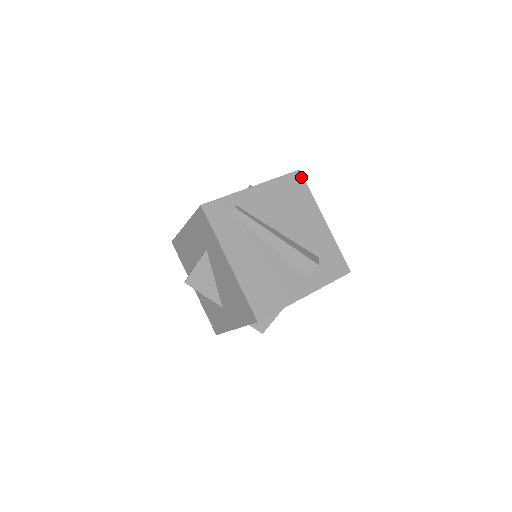
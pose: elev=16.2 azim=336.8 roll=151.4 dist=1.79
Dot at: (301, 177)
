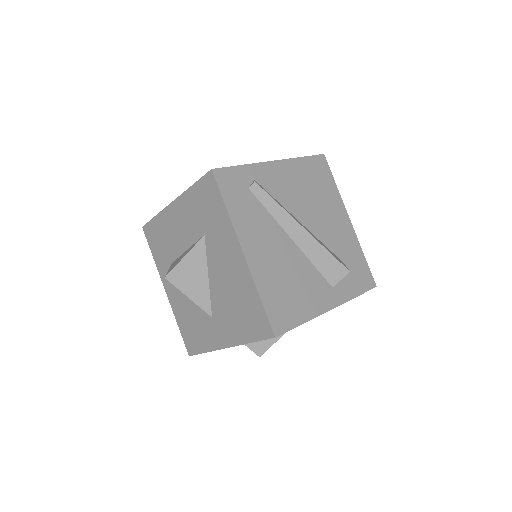
Dot at: (326, 163)
